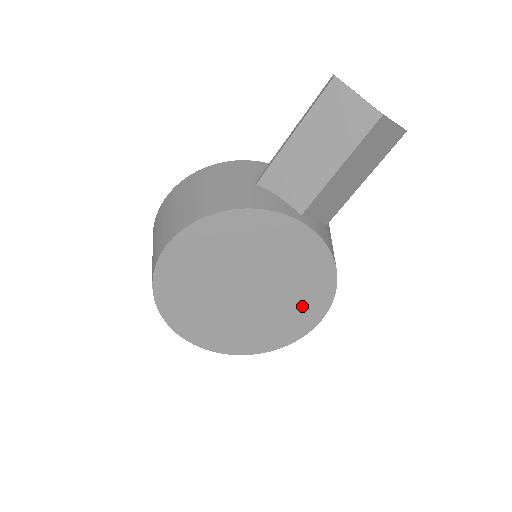
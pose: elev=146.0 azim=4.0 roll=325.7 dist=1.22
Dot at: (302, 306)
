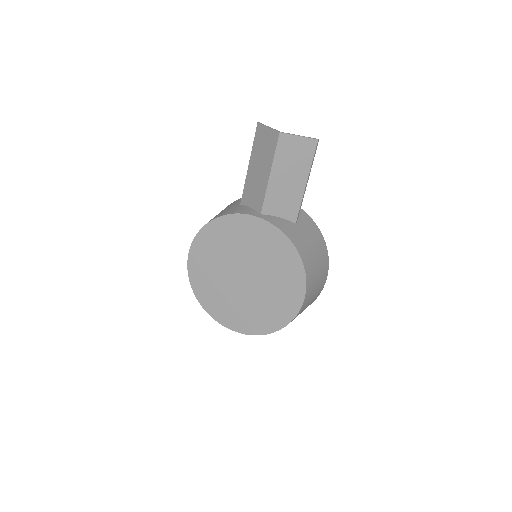
Dot at: (286, 284)
